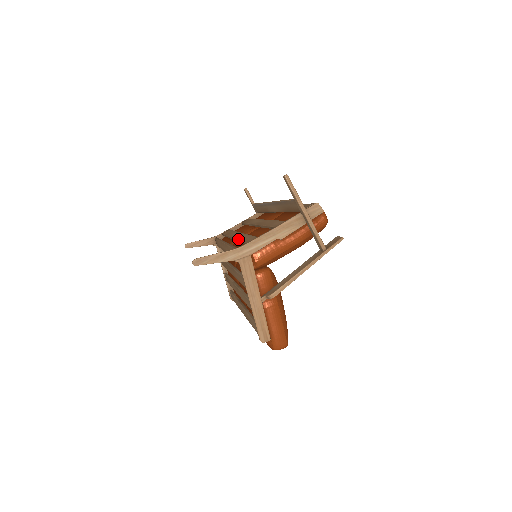
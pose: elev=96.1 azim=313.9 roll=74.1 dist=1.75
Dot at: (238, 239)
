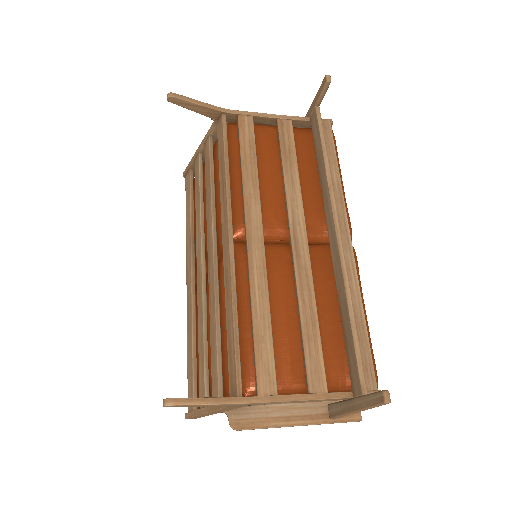
Dot at: (252, 299)
